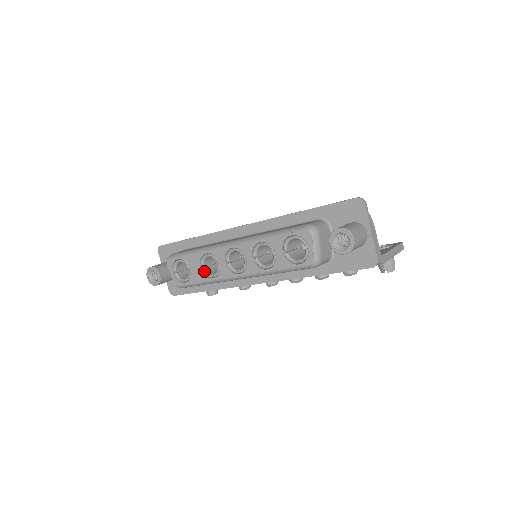
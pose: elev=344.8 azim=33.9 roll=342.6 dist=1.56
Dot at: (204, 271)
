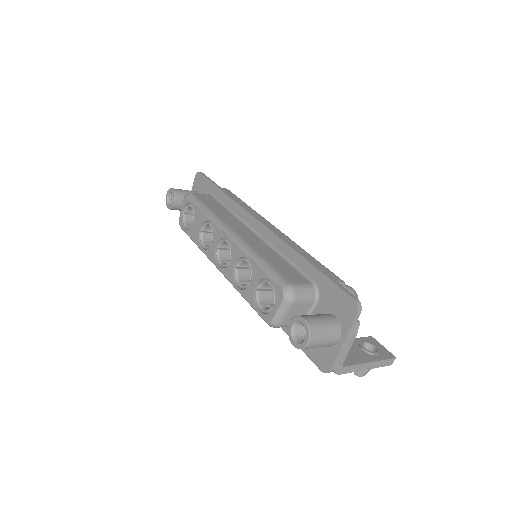
Dot at: (200, 235)
